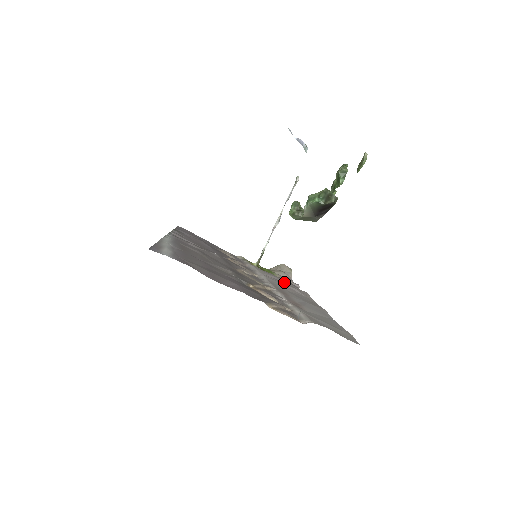
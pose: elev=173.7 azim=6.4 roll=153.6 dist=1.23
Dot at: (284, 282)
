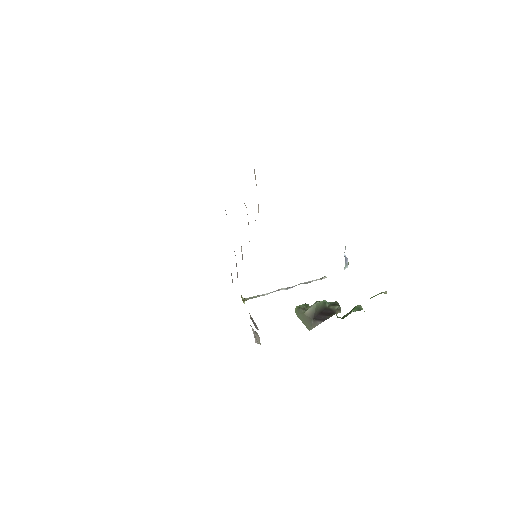
Dot at: occluded
